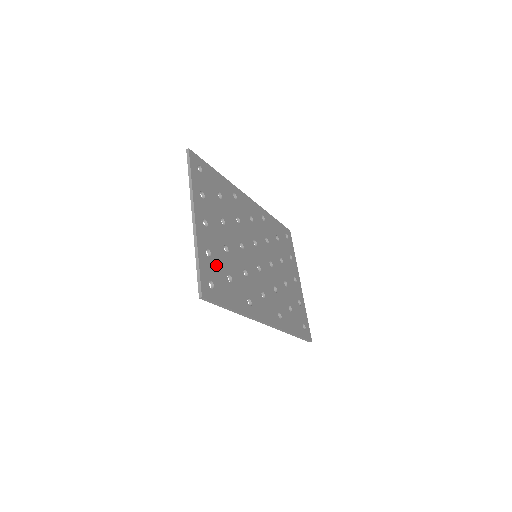
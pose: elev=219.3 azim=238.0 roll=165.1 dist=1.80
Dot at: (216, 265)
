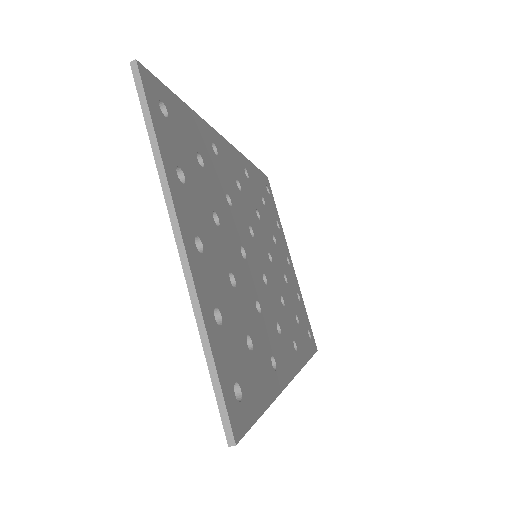
Dot at: (231, 334)
